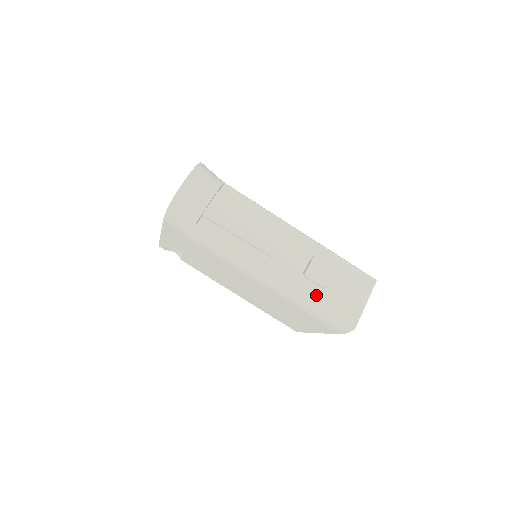
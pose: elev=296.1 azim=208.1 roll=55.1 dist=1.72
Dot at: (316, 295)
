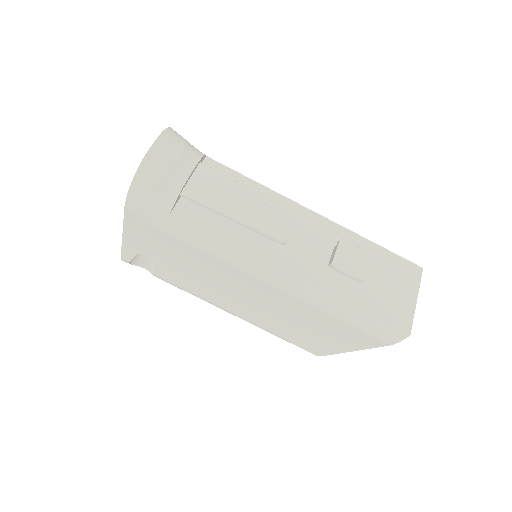
Dot at: (351, 293)
